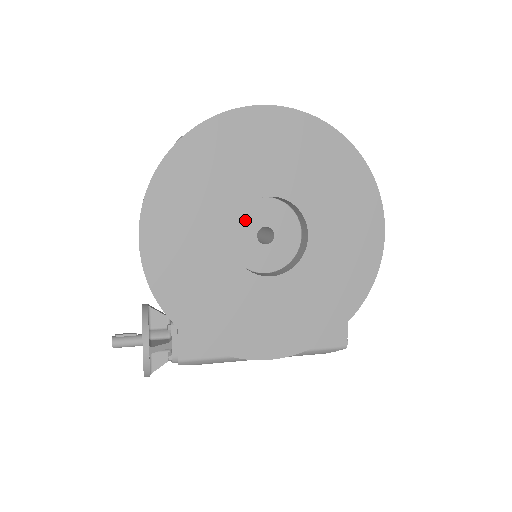
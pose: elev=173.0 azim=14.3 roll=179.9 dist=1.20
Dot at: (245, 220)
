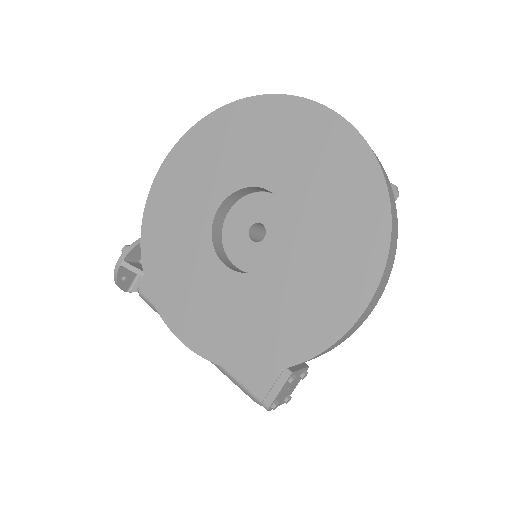
Dot at: (249, 207)
